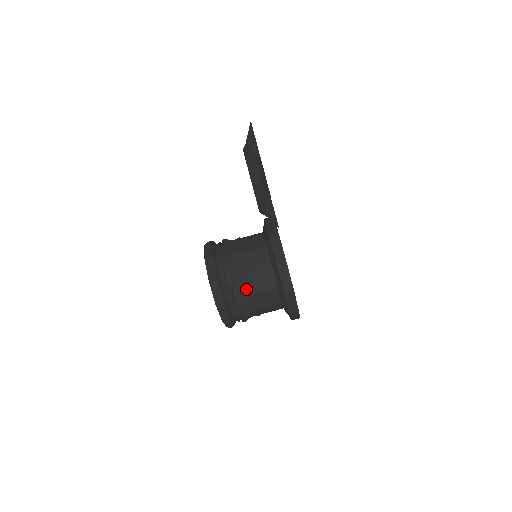
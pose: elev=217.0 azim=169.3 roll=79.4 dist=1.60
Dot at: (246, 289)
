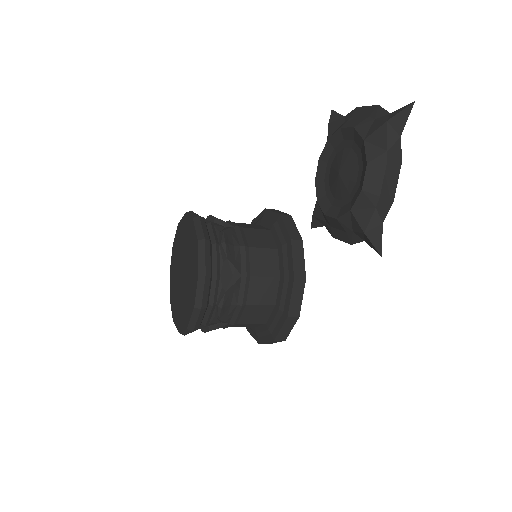
Dot at: (238, 297)
